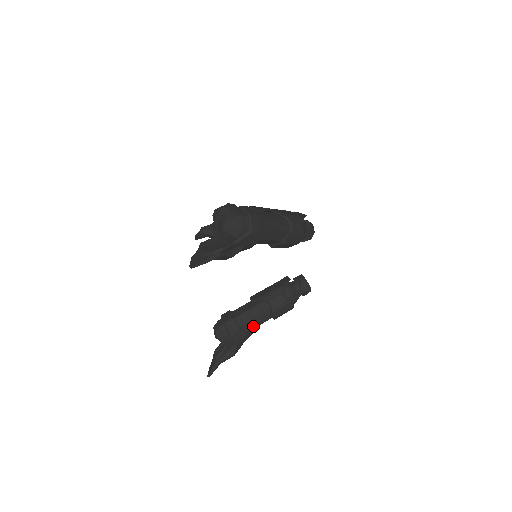
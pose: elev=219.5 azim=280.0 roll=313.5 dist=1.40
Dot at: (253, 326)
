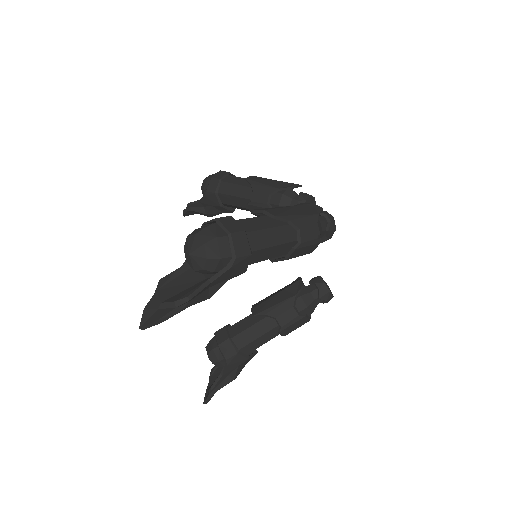
Dot at: (257, 346)
